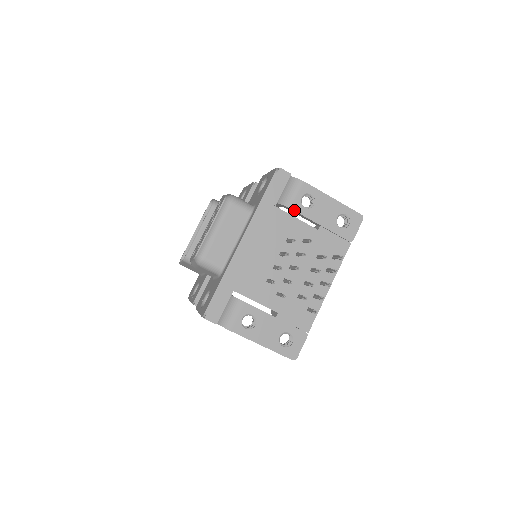
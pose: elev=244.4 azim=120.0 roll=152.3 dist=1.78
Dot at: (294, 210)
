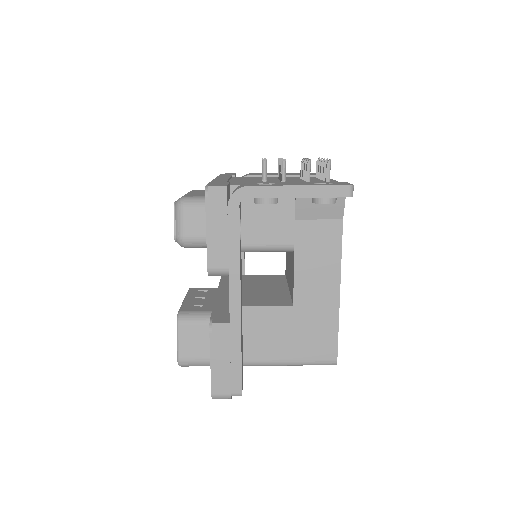
Dot at: (254, 175)
